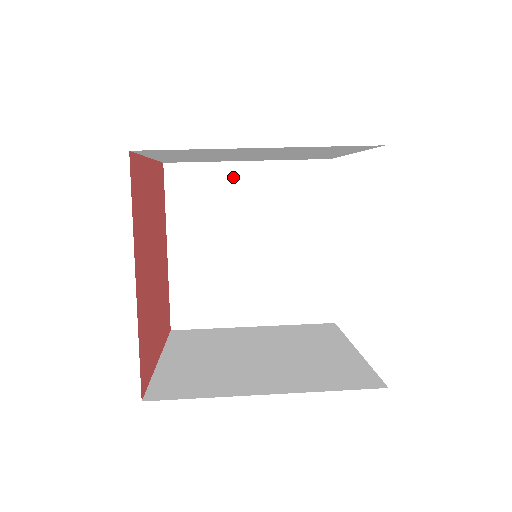
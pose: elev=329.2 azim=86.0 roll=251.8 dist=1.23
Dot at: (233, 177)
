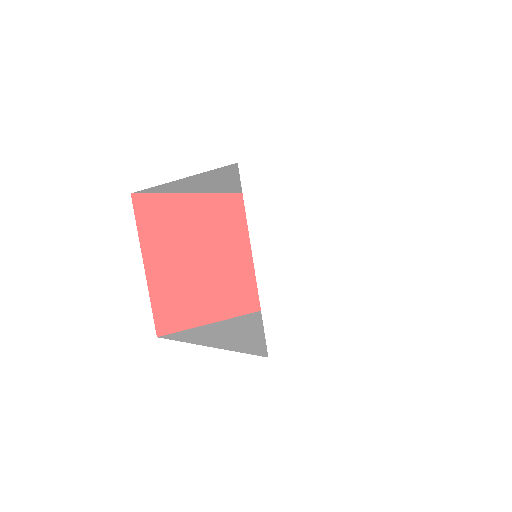
Dot at: occluded
